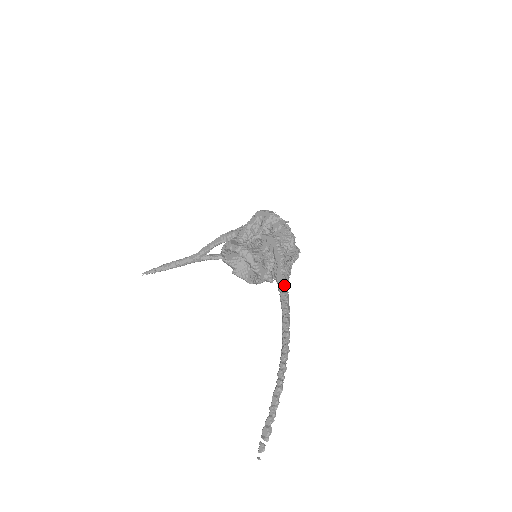
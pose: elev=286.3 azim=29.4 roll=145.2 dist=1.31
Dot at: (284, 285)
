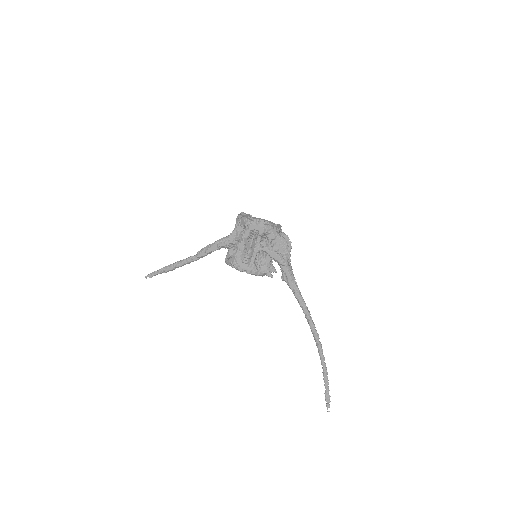
Dot at: (299, 293)
